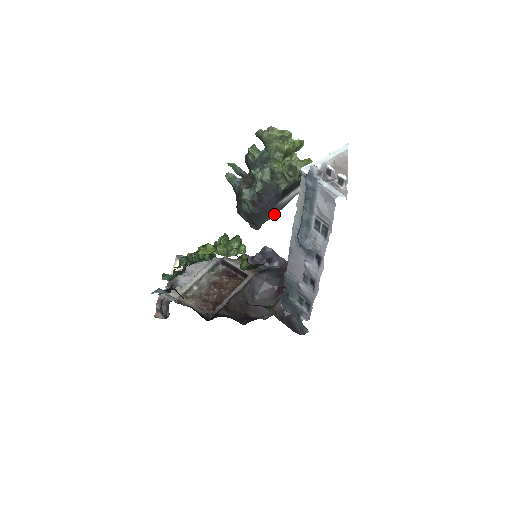
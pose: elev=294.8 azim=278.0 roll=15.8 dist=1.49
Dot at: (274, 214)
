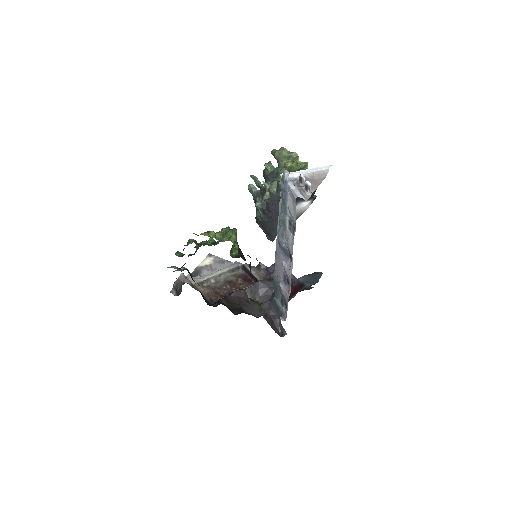
Dot at: occluded
